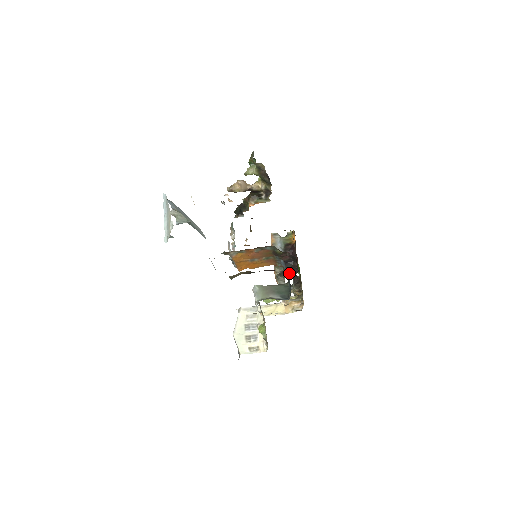
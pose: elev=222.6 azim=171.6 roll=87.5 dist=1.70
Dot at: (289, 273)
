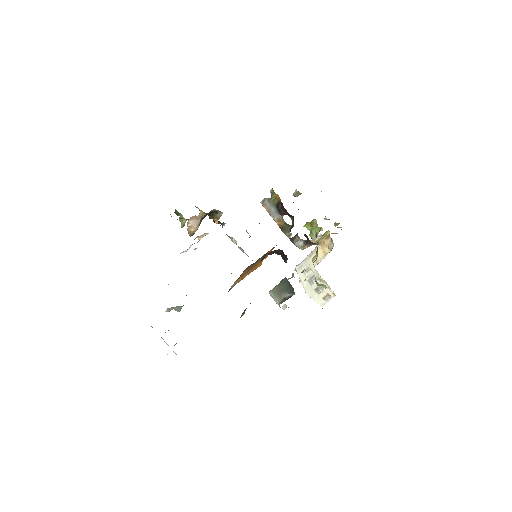
Dot at: occluded
